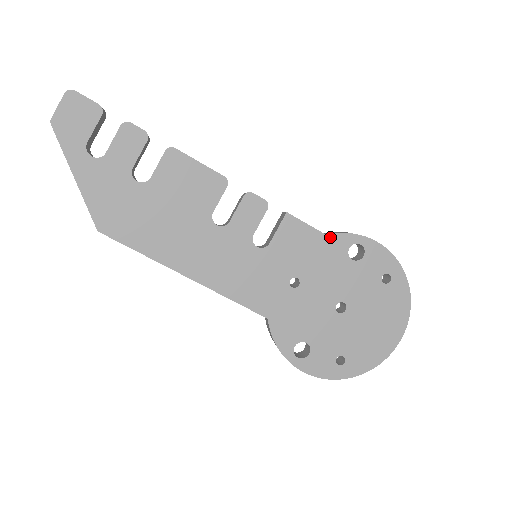
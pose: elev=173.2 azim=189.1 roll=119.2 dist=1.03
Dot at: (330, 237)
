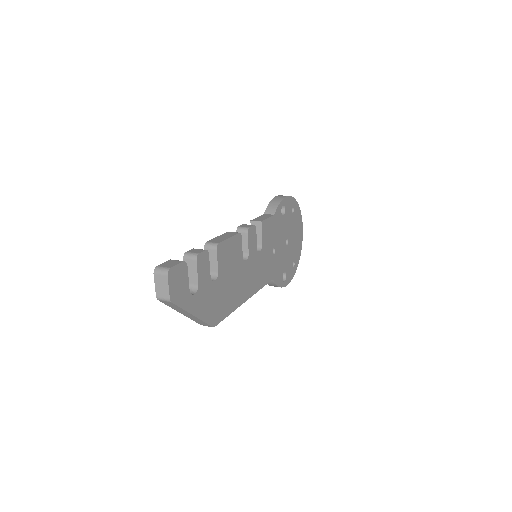
Dot at: (275, 214)
